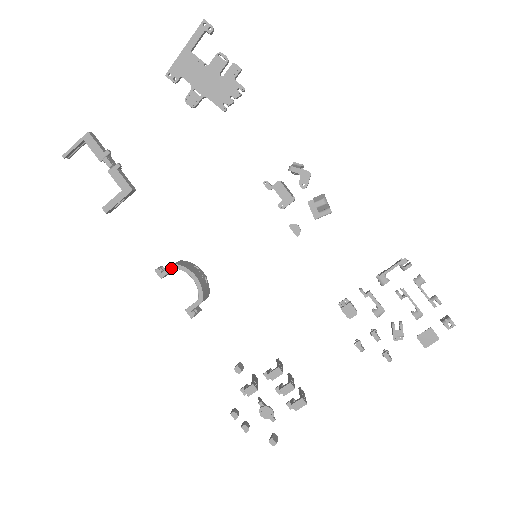
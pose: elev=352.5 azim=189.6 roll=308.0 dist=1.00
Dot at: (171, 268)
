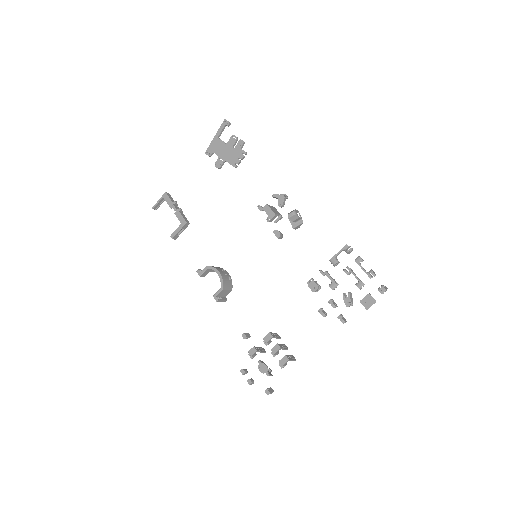
Dot at: (205, 269)
